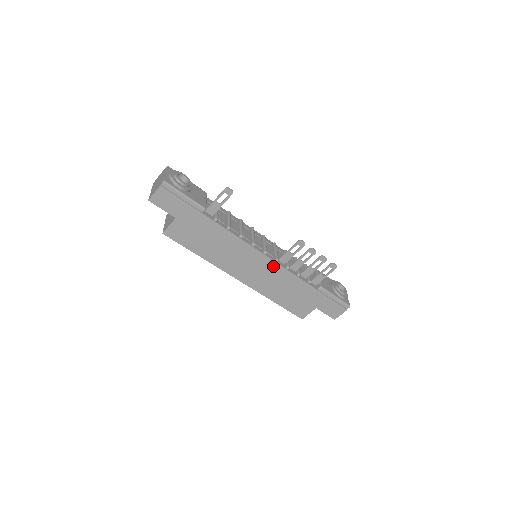
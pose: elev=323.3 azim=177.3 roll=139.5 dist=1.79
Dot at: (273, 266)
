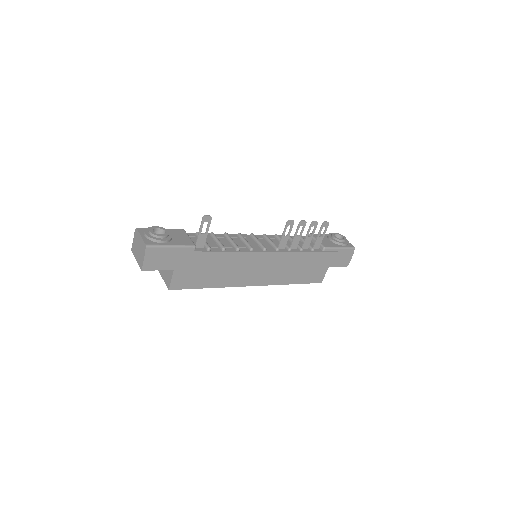
Dot at: (277, 256)
